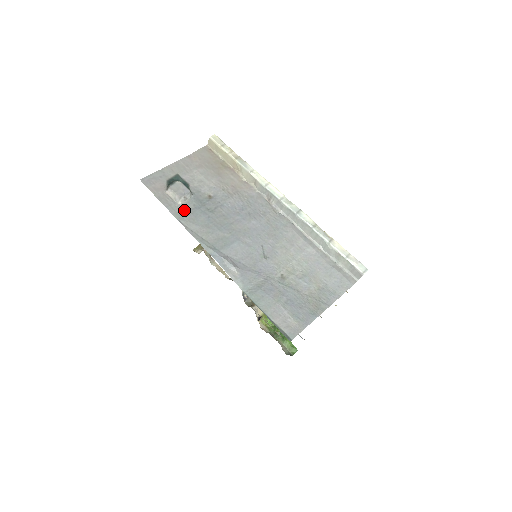
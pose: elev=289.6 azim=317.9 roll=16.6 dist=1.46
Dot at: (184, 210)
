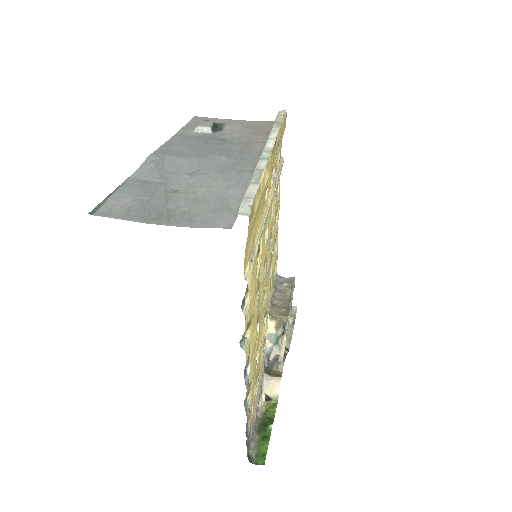
Dot at: (190, 134)
